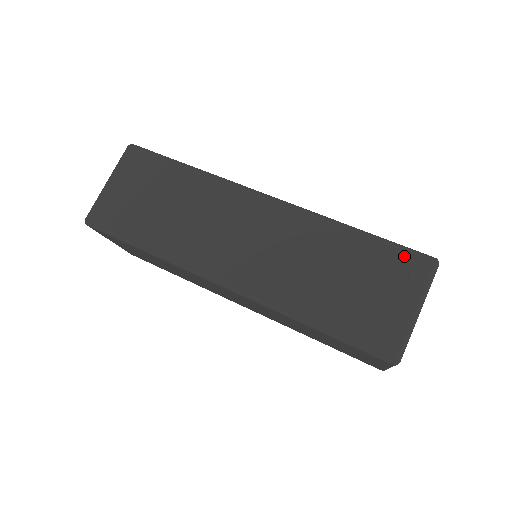
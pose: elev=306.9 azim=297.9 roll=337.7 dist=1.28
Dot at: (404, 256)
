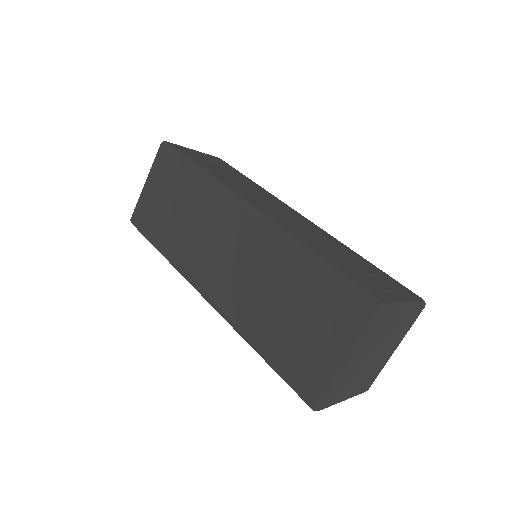
Dot at: (400, 284)
